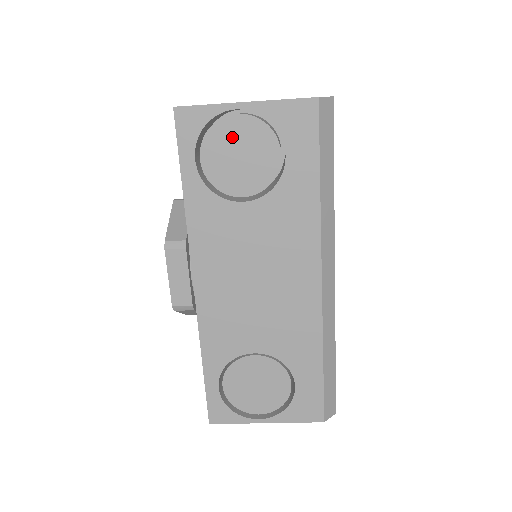
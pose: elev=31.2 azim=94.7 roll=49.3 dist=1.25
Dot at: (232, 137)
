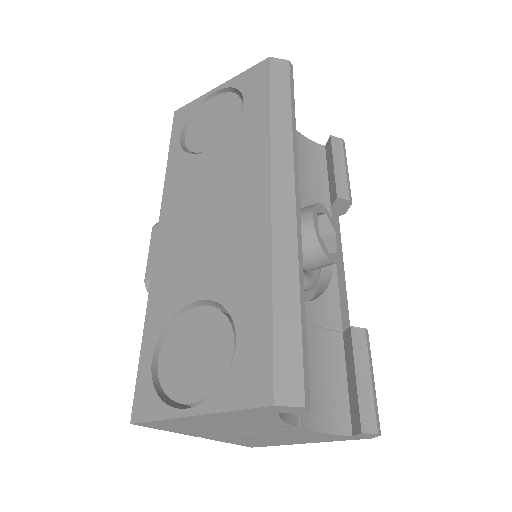
Dot at: (209, 113)
